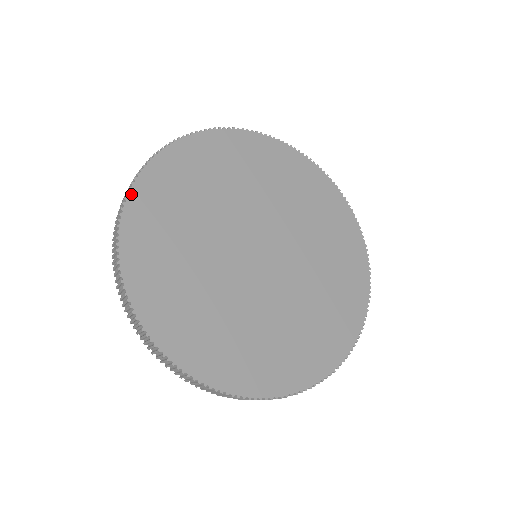
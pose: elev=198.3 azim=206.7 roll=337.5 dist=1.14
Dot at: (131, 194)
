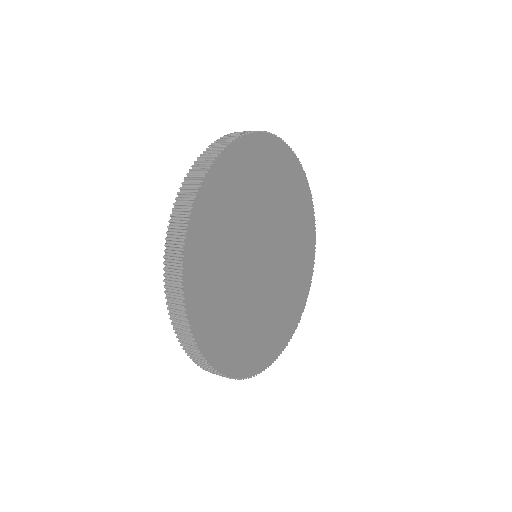
Dot at: (189, 316)
